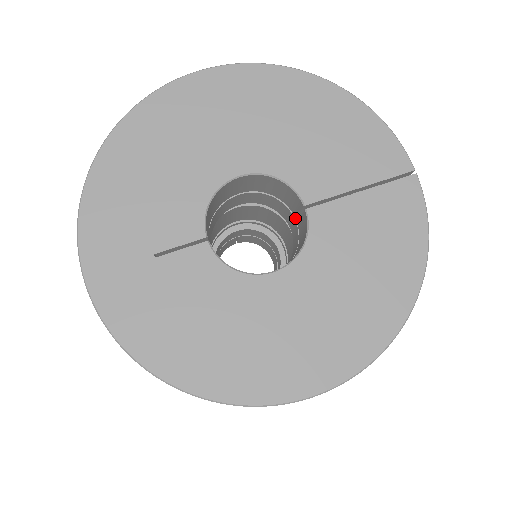
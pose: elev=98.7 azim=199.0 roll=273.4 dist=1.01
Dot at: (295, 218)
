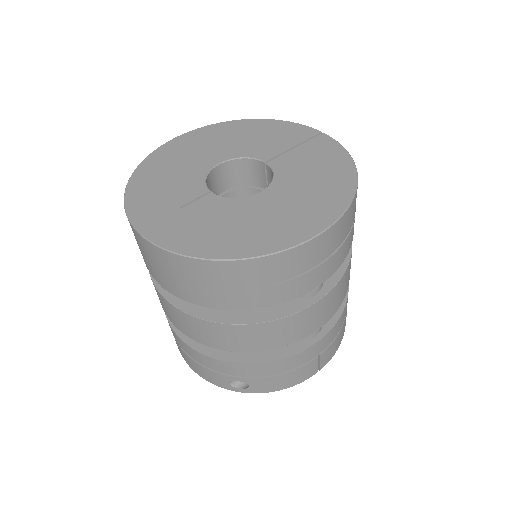
Dot at: occluded
